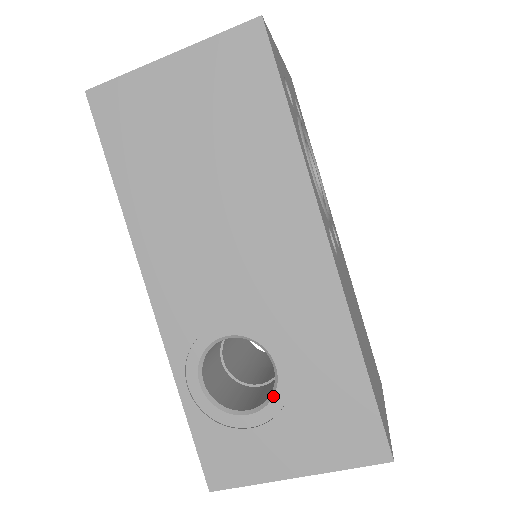
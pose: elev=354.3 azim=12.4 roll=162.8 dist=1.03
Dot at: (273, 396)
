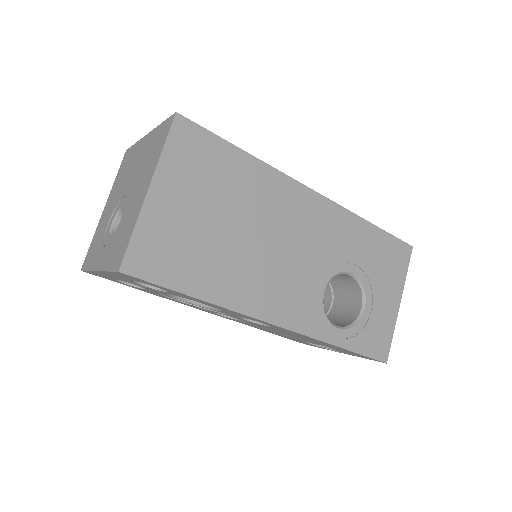
Dot at: (363, 287)
